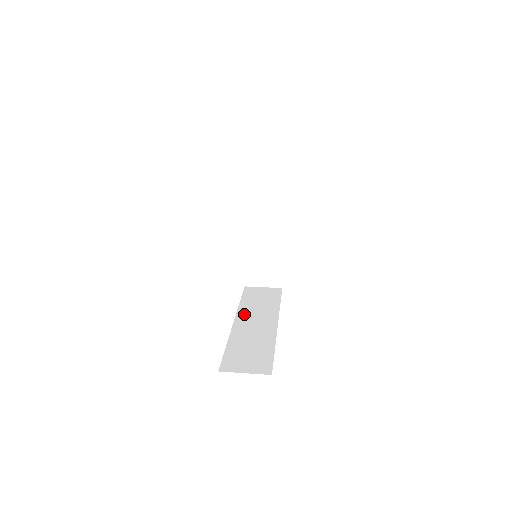
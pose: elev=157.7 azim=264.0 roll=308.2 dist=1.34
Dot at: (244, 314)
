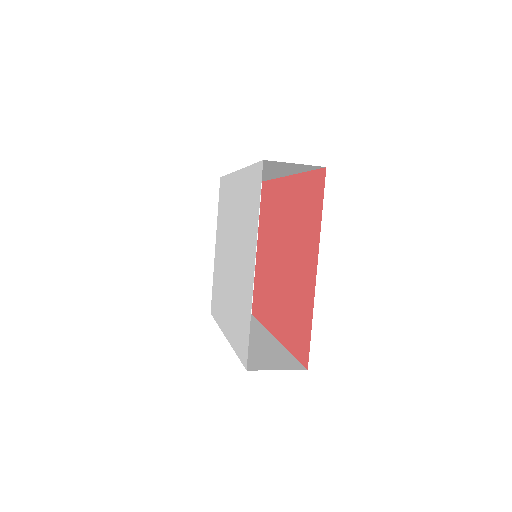
Dot at: occluded
